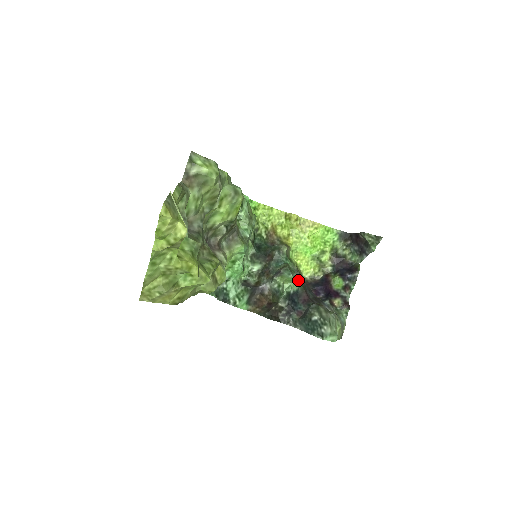
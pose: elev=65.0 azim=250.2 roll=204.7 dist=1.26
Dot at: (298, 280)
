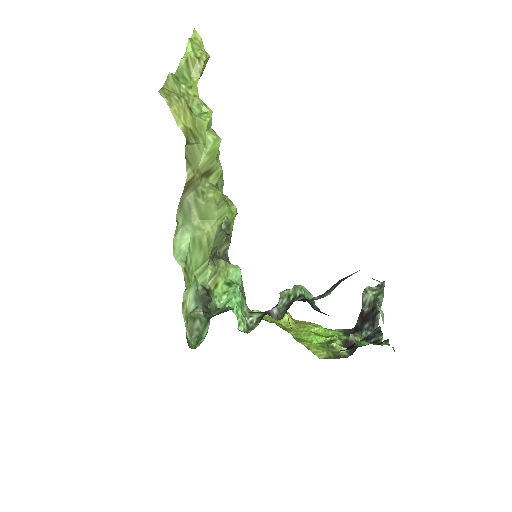
Dot at: occluded
